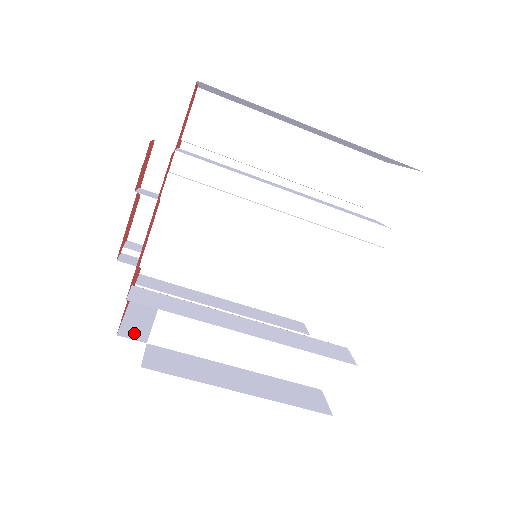
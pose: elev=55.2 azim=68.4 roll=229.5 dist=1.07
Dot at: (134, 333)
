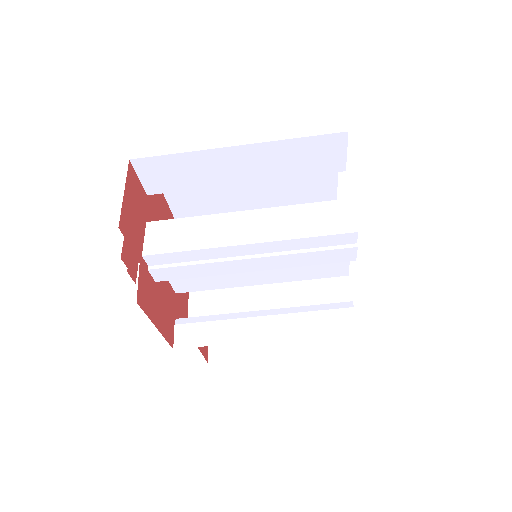
Dot at: occluded
